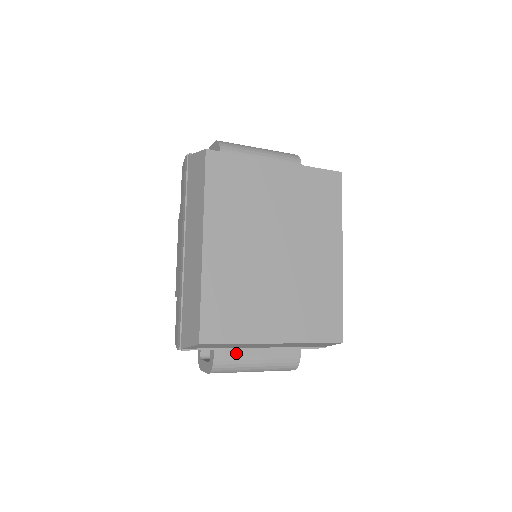
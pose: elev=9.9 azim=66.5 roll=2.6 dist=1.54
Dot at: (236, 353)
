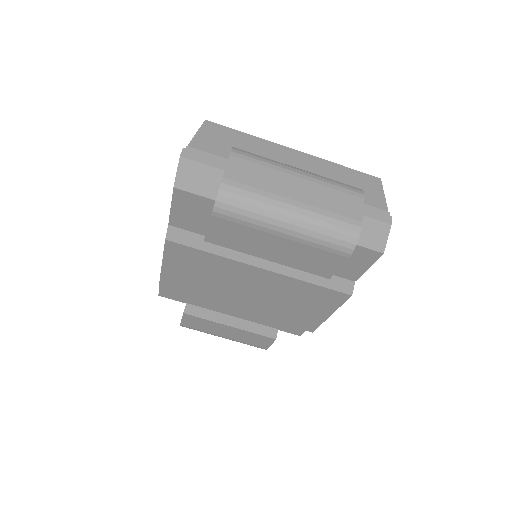
Dot at: occluded
